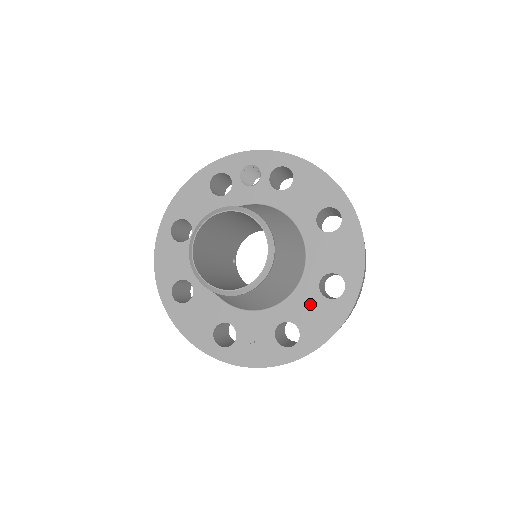
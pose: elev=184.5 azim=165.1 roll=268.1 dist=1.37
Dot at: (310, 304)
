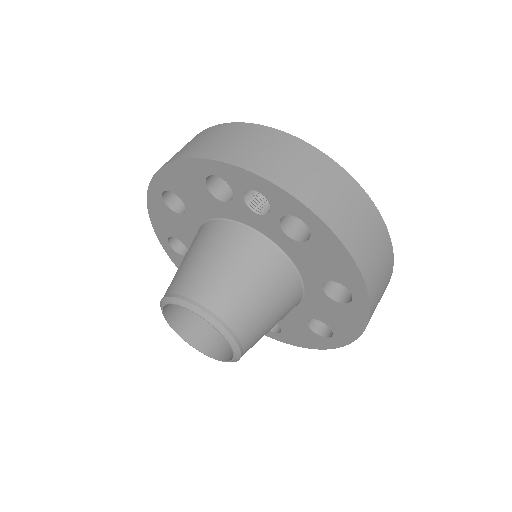
Dot at: (295, 324)
